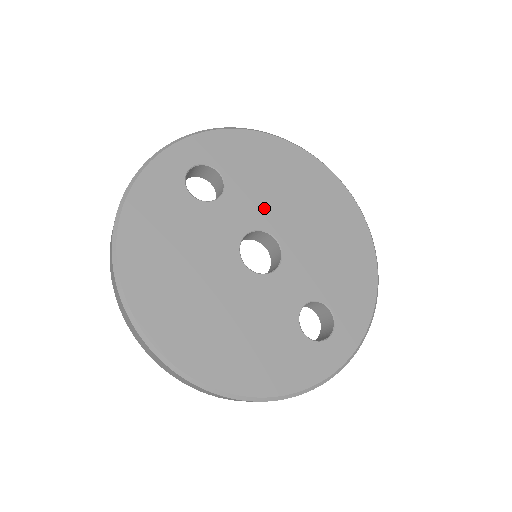
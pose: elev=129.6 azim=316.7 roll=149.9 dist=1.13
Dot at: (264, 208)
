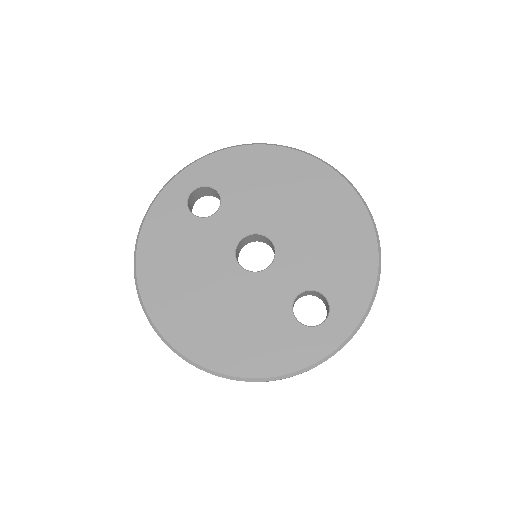
Dot at: (257, 213)
